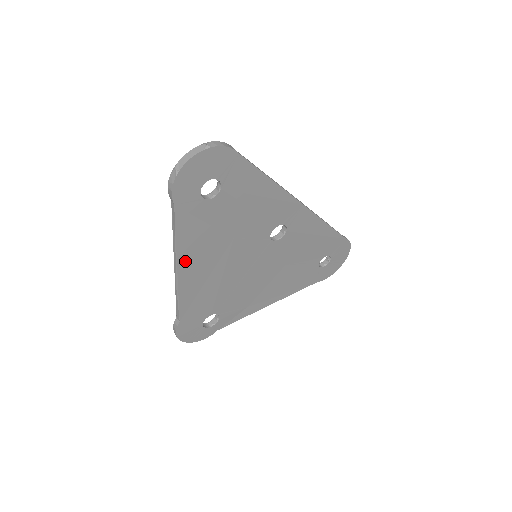
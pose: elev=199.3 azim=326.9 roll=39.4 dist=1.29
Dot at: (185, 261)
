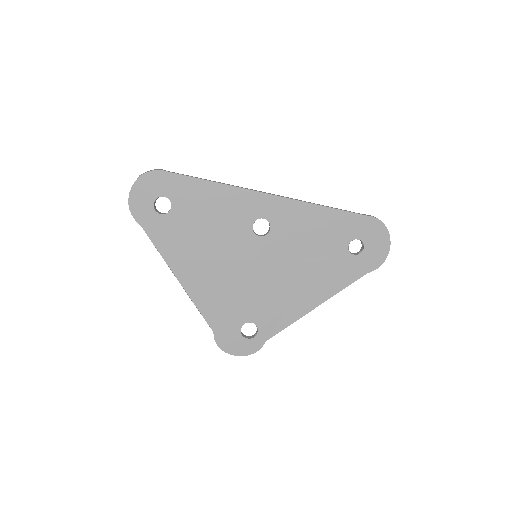
Dot at: (180, 271)
